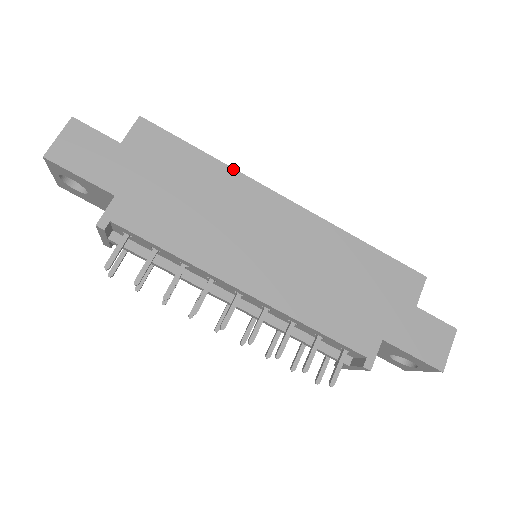
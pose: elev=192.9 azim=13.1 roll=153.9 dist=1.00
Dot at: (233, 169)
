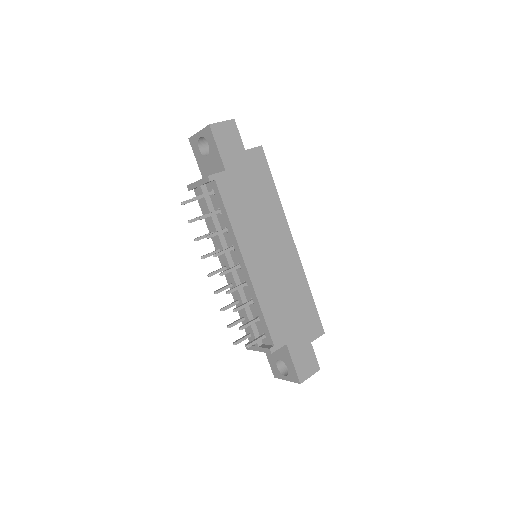
Dot at: occluded
